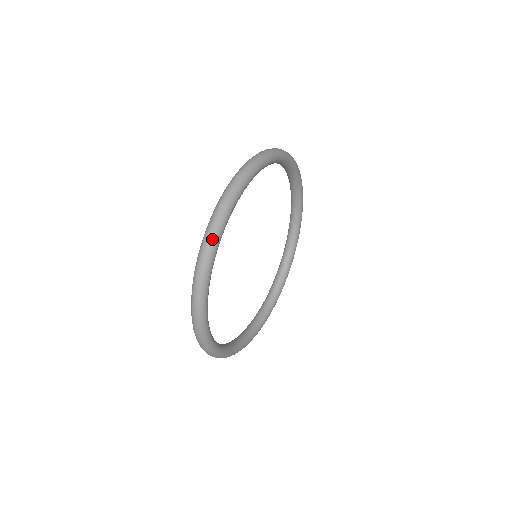
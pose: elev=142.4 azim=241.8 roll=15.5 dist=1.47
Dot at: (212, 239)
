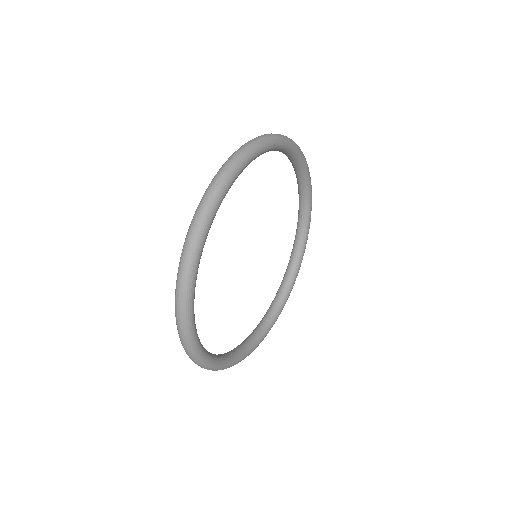
Dot at: (207, 207)
